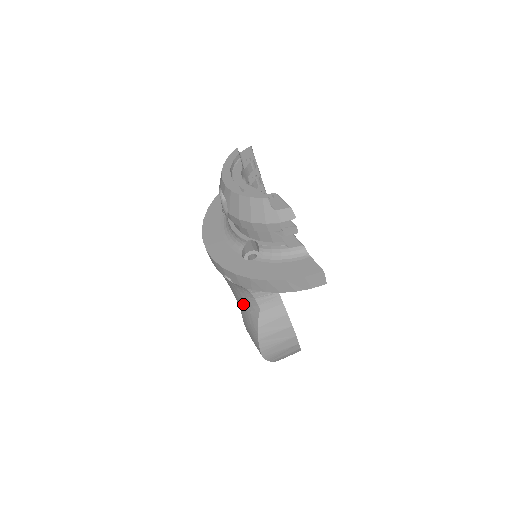
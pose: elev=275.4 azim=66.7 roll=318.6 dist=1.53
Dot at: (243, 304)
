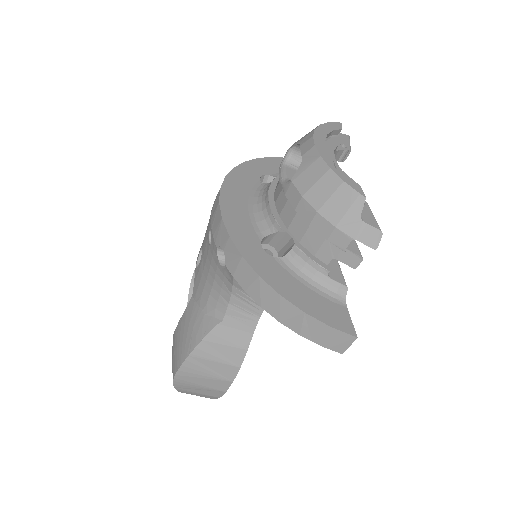
Dot at: (202, 298)
